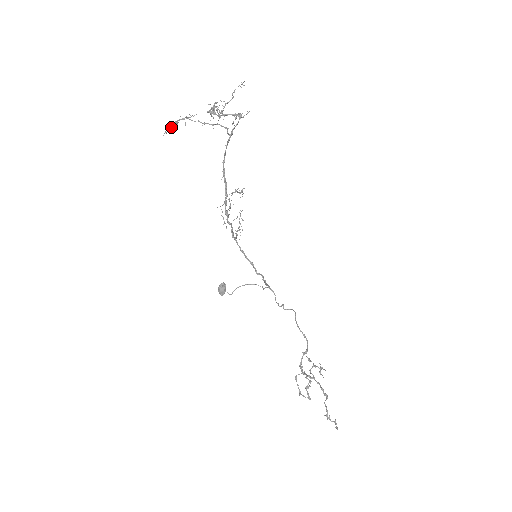
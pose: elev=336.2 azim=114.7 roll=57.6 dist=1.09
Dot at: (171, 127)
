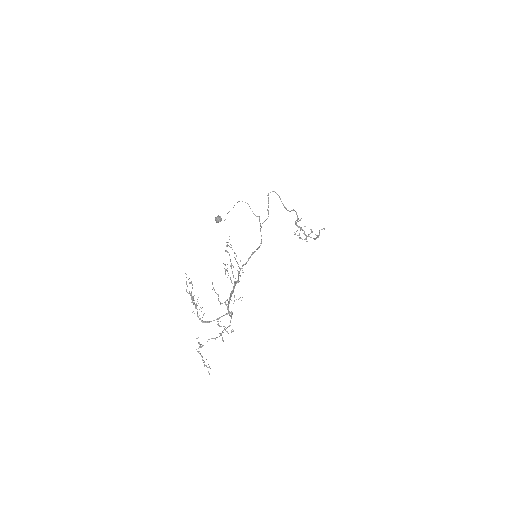
Dot at: occluded
